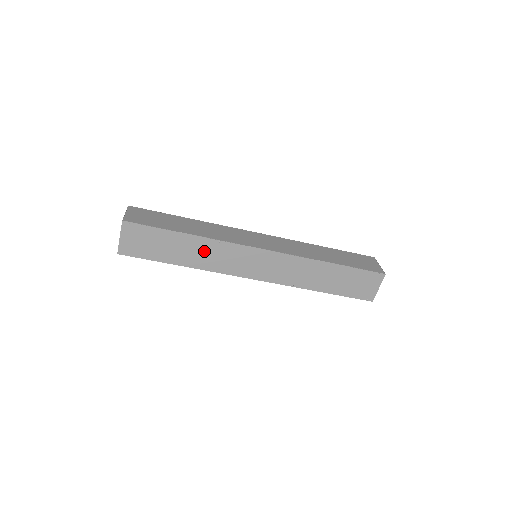
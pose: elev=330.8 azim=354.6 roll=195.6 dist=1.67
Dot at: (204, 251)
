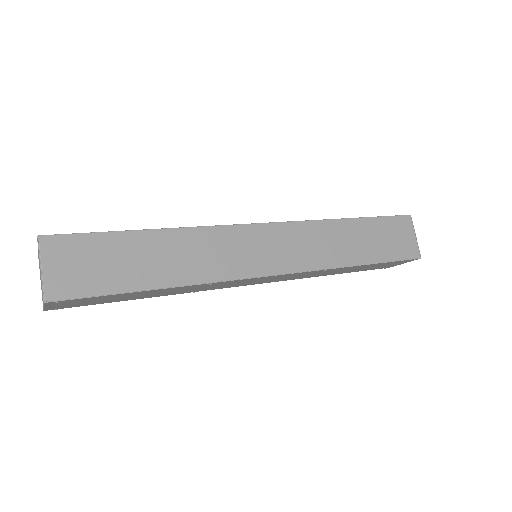
Dot at: (184, 289)
